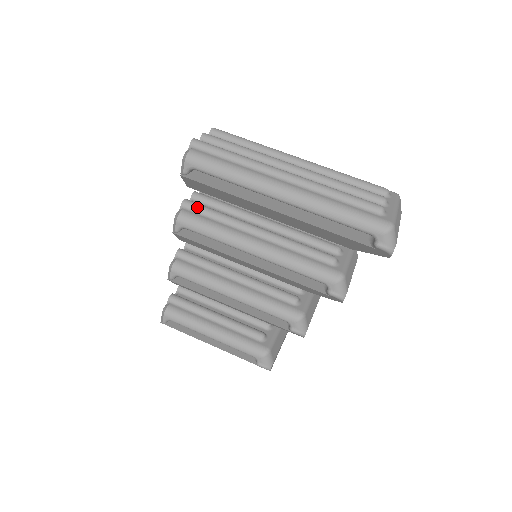
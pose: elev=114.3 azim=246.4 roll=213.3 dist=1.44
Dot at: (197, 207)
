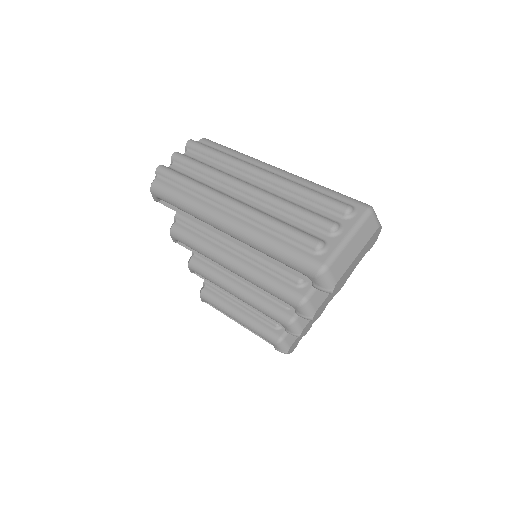
Dot at: (186, 220)
